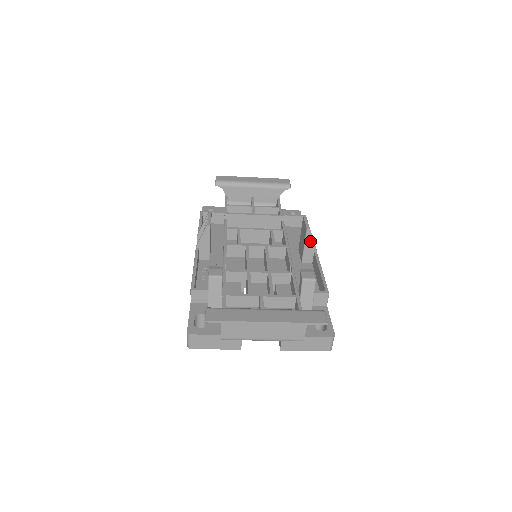
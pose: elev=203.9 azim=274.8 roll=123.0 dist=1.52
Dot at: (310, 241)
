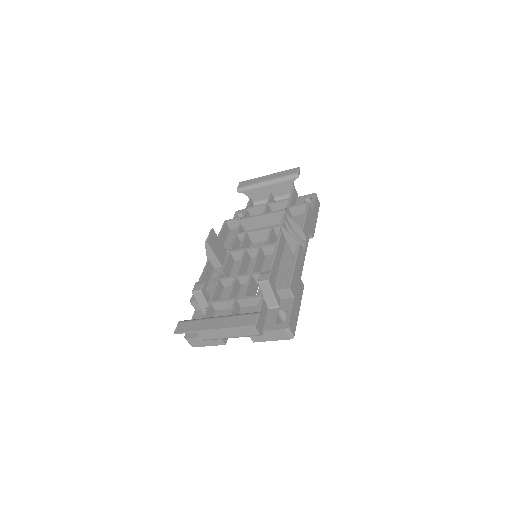
Dot at: (288, 237)
